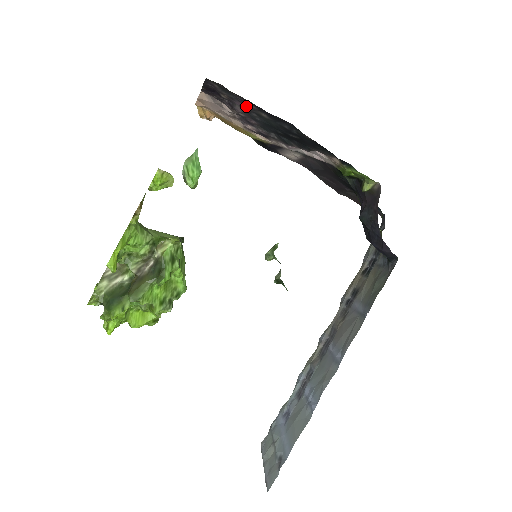
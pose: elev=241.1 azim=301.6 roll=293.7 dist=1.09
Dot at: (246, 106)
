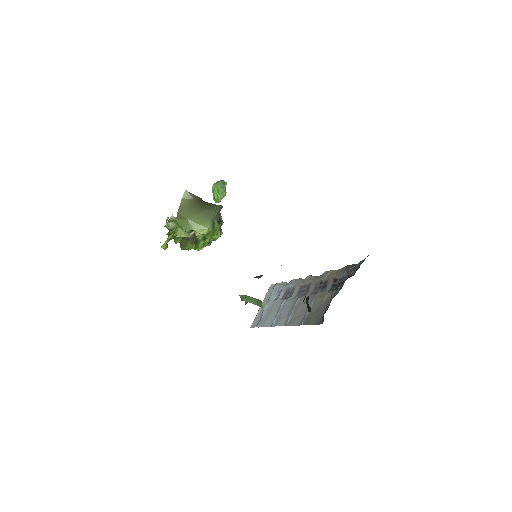
Dot at: occluded
